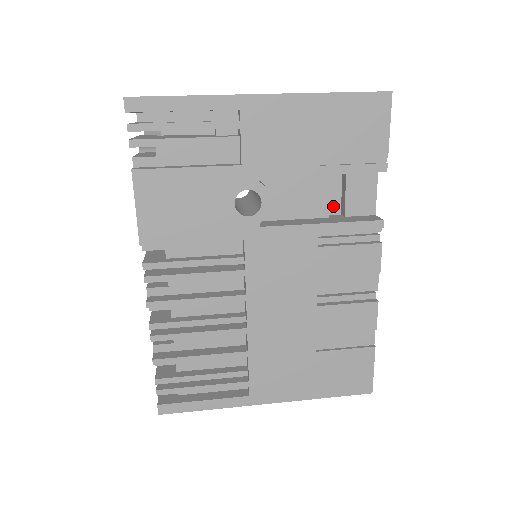
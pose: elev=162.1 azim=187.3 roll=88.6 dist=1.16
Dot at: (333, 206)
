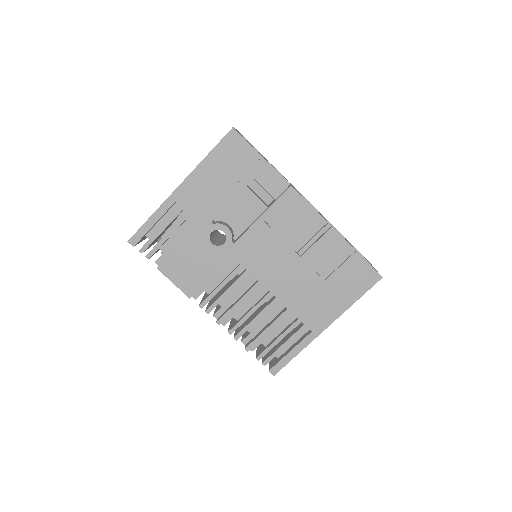
Dot at: (266, 199)
